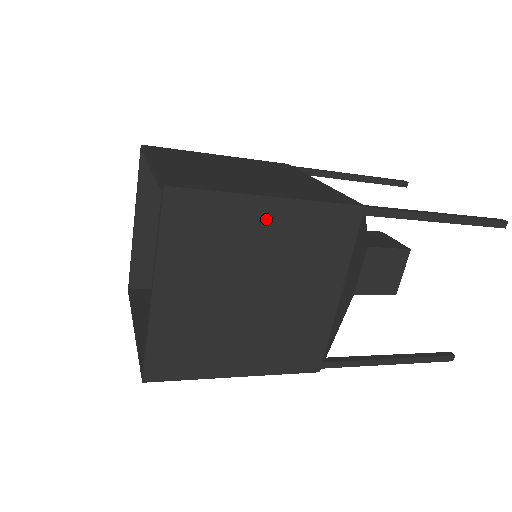
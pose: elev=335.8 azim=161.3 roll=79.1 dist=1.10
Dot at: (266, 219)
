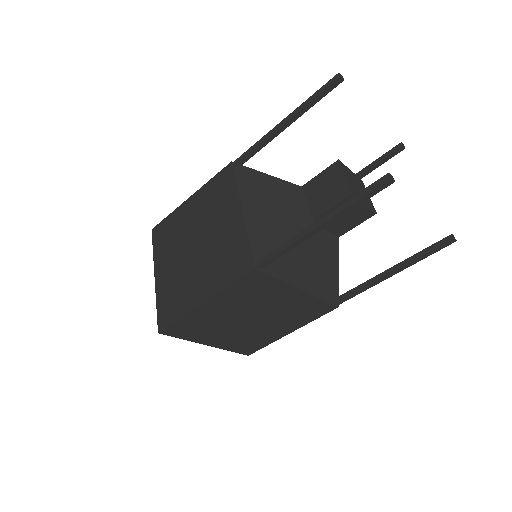
Dot at: (213, 308)
